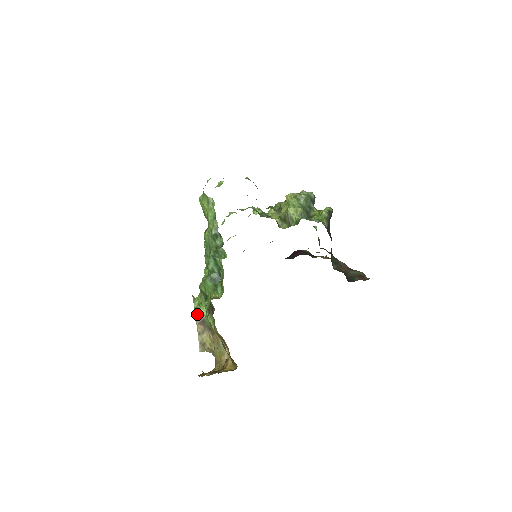
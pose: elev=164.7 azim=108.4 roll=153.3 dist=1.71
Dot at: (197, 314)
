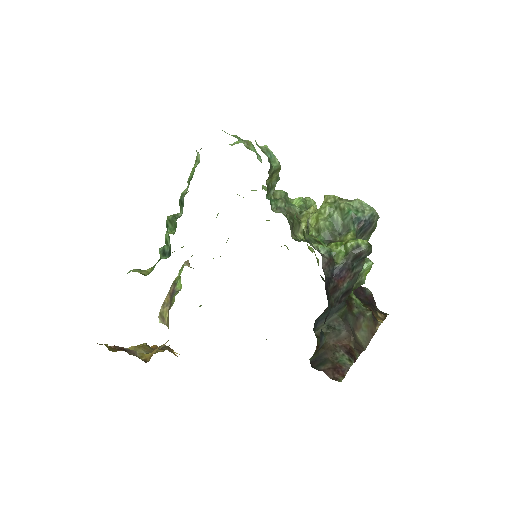
Dot at: (174, 283)
